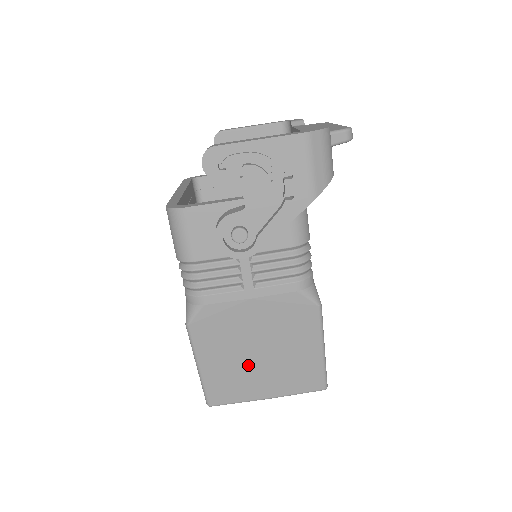
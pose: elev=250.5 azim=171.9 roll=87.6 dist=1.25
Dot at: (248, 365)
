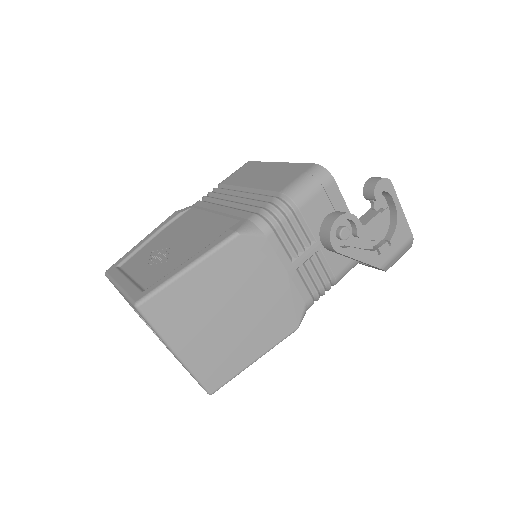
Dot at: (213, 311)
